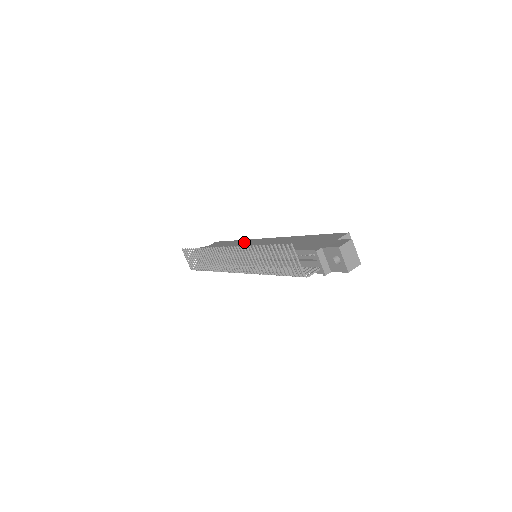
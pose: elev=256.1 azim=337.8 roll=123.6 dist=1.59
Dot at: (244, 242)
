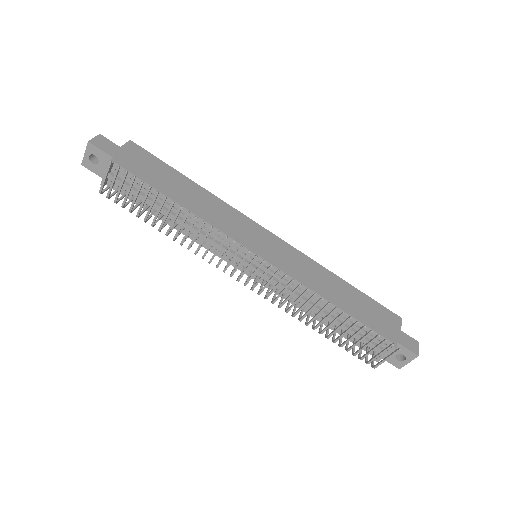
Dot at: (228, 211)
